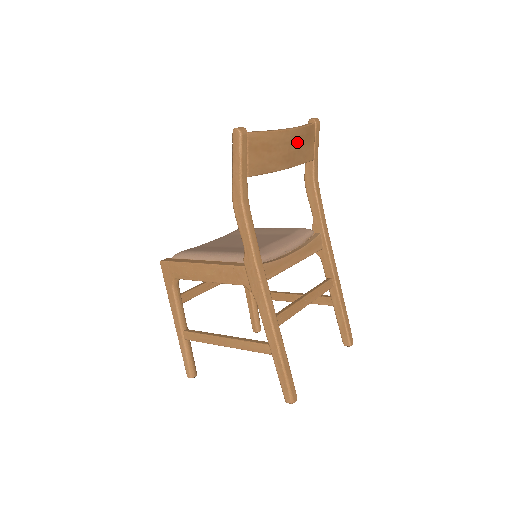
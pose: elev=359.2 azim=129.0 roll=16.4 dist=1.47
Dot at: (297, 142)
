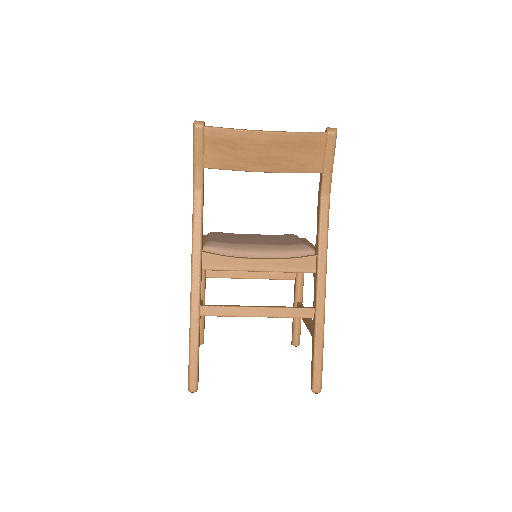
Dot at: (282, 147)
